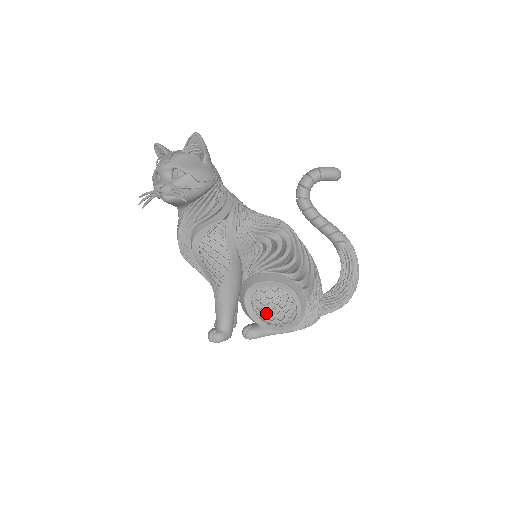
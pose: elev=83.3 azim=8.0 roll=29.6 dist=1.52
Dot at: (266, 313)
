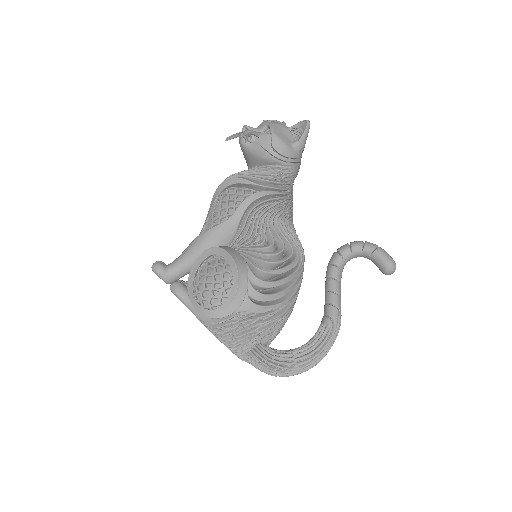
Dot at: occluded
